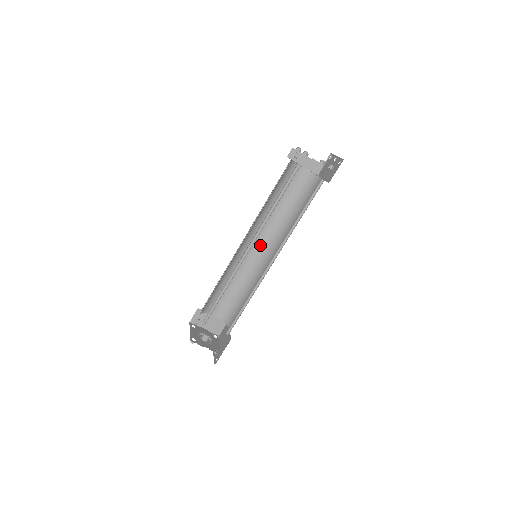
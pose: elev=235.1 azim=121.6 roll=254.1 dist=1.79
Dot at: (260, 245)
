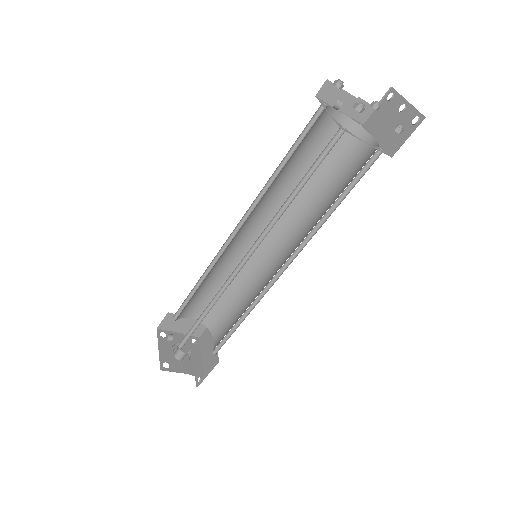
Dot at: (260, 231)
